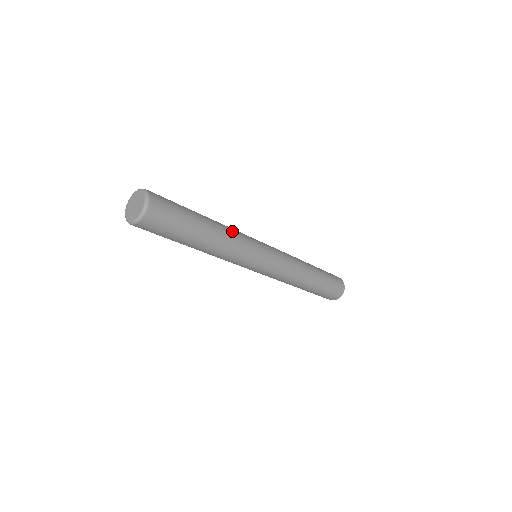
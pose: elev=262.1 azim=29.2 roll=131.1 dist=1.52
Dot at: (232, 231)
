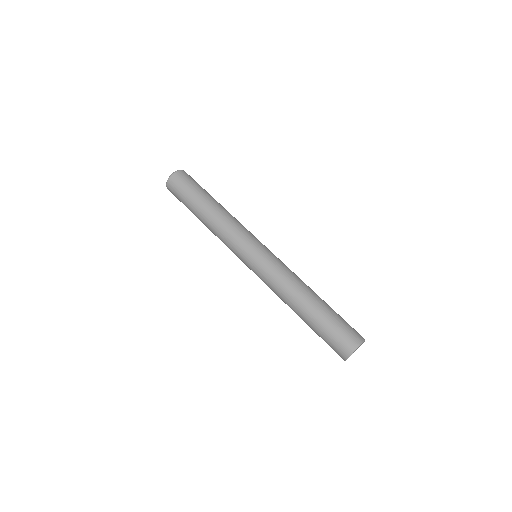
Dot at: (235, 218)
